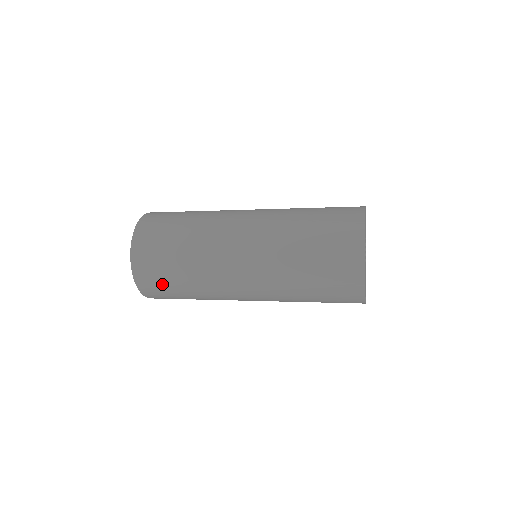
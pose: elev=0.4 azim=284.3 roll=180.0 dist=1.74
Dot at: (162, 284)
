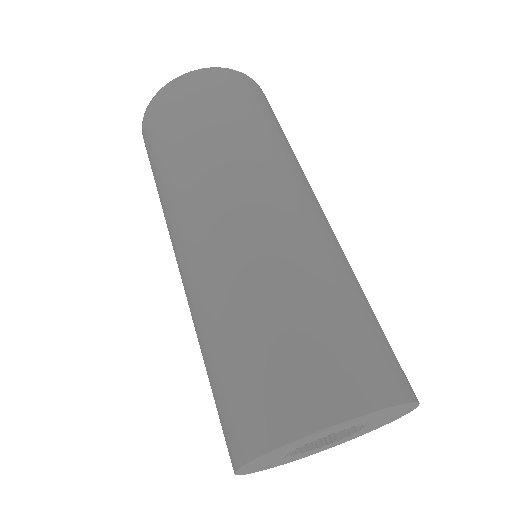
Dot at: occluded
